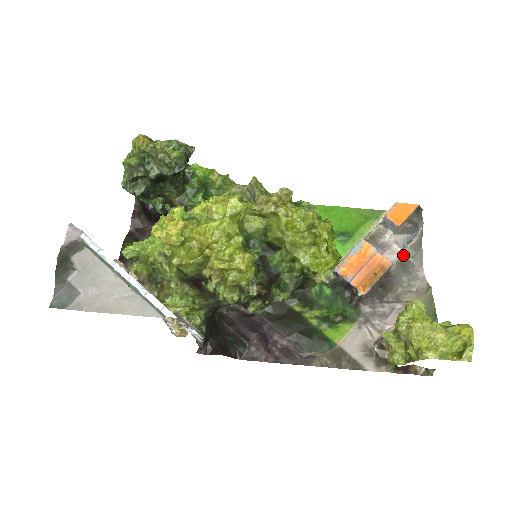
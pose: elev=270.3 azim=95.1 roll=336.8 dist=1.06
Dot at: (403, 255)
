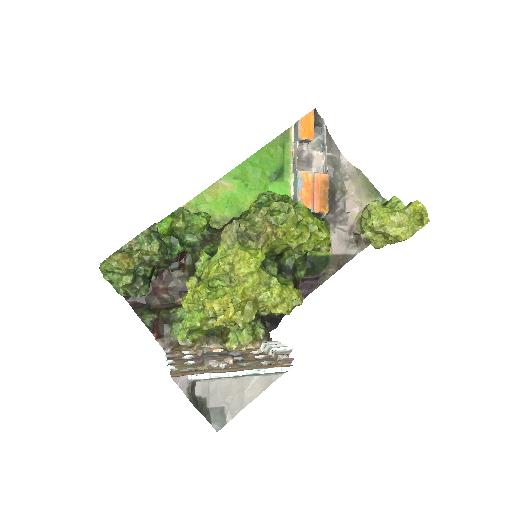
Dot at: (324, 155)
